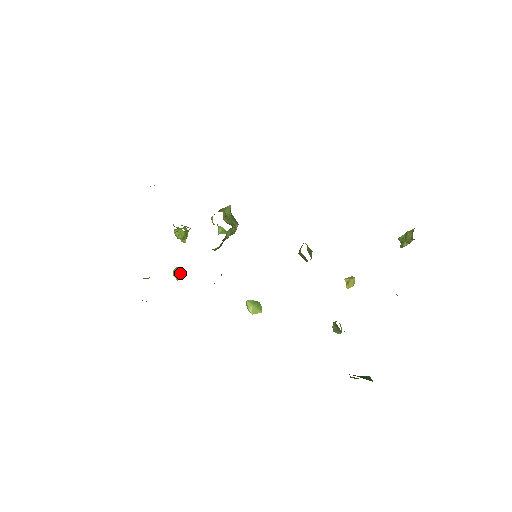
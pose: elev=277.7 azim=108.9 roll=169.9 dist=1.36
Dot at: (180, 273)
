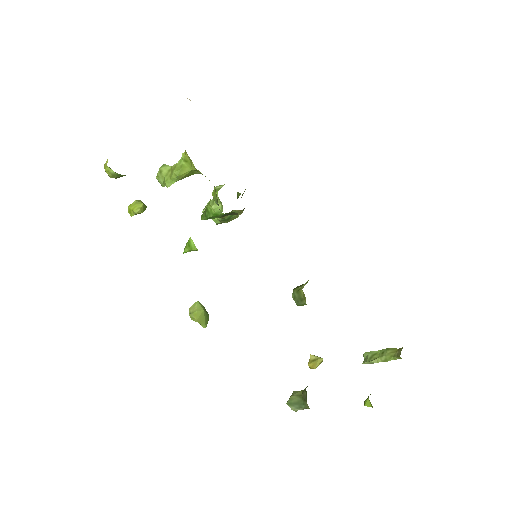
Dot at: (144, 209)
